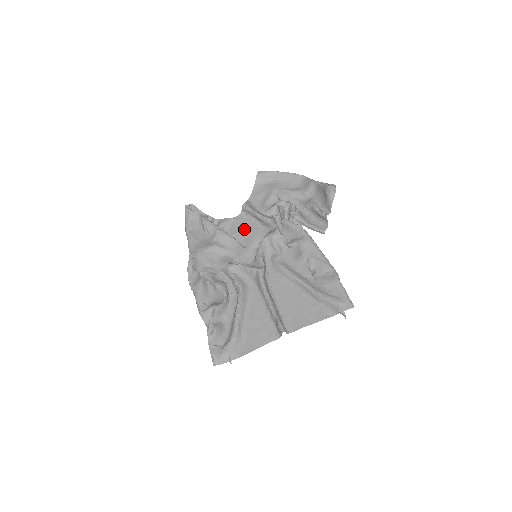
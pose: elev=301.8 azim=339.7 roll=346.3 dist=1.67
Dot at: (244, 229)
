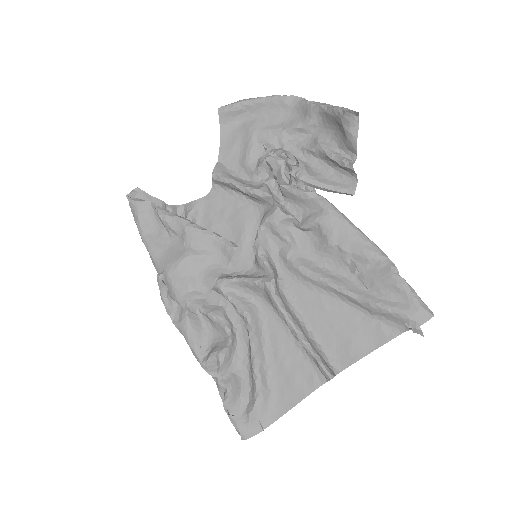
Dot at: (225, 213)
